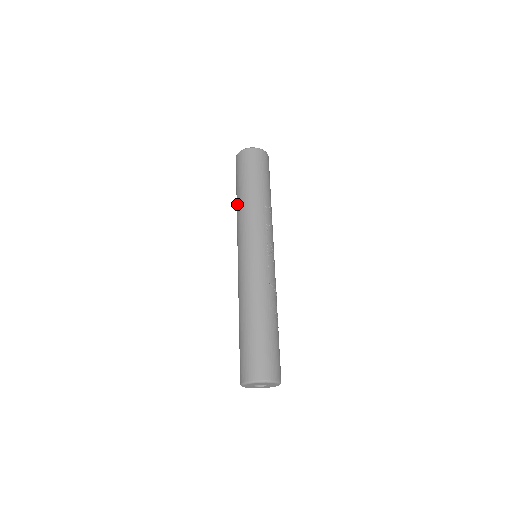
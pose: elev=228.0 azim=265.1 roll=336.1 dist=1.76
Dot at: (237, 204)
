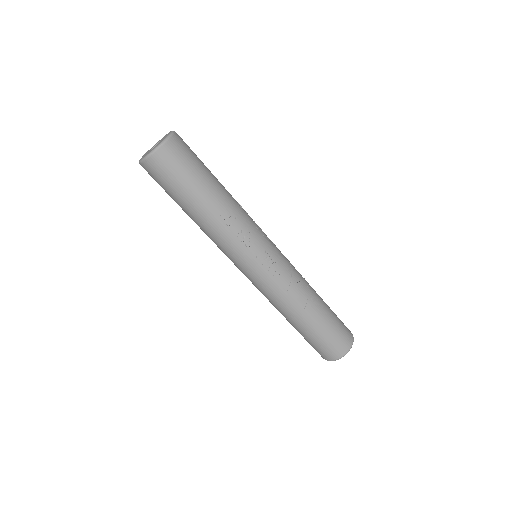
Dot at: occluded
